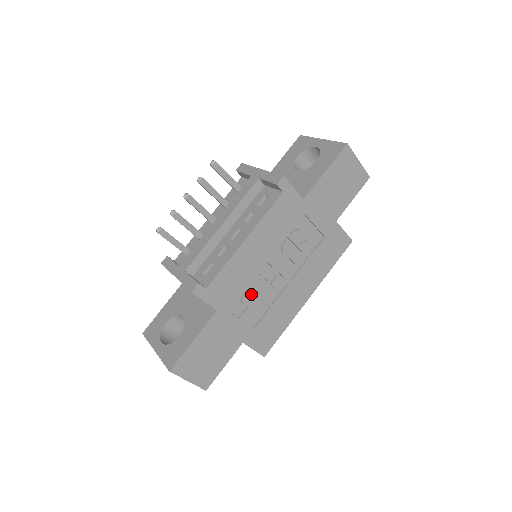
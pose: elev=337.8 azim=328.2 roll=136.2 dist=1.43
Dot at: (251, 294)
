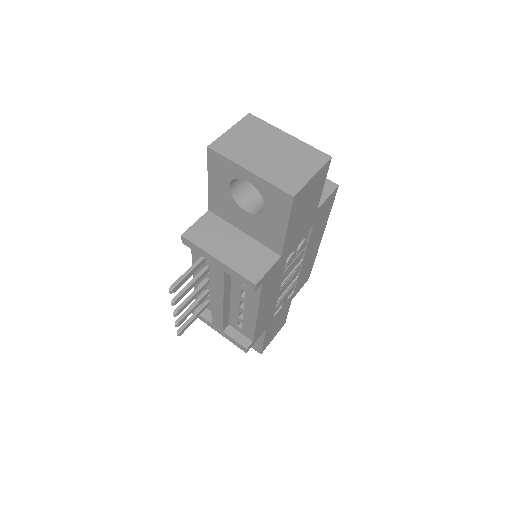
Dot at: occluded
